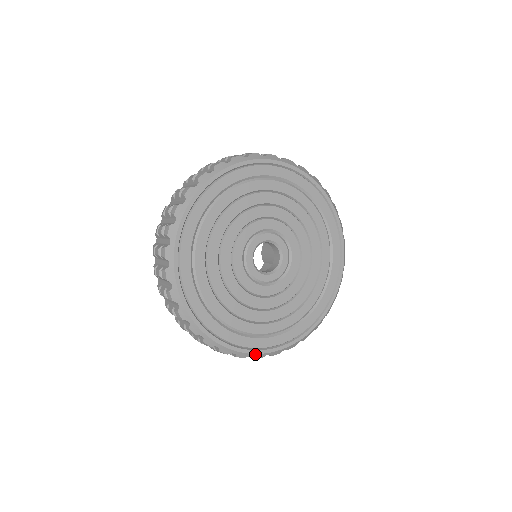
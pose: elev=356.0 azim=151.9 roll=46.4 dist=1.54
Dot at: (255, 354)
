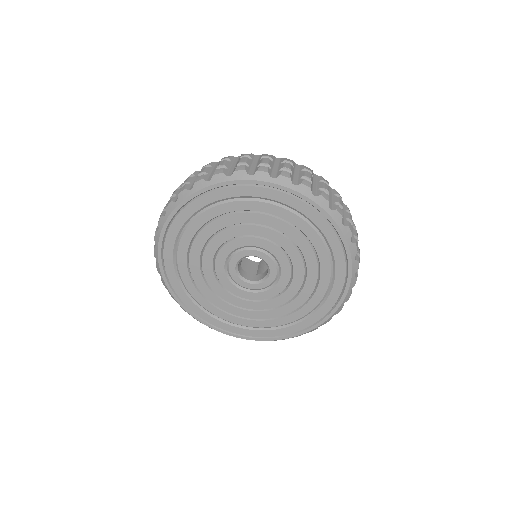
Dot at: (274, 340)
